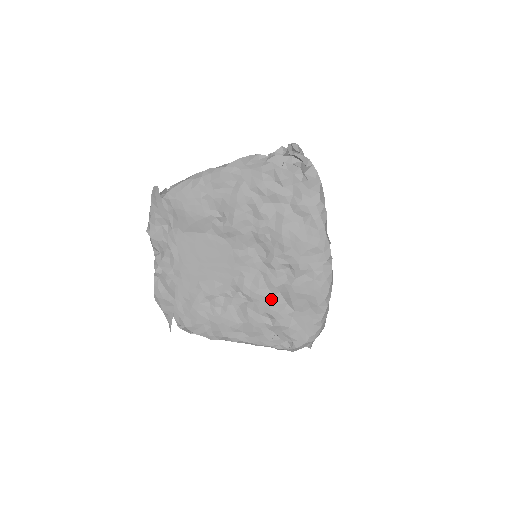
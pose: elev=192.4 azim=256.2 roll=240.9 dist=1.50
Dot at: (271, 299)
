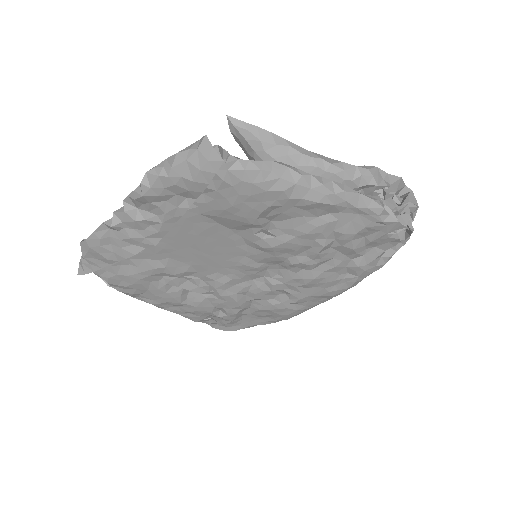
Dot at: (240, 305)
